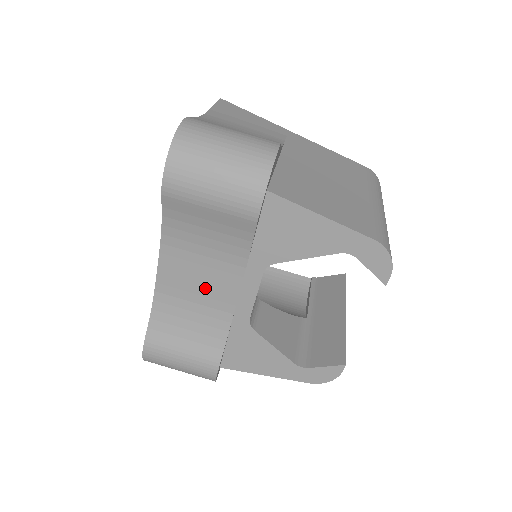
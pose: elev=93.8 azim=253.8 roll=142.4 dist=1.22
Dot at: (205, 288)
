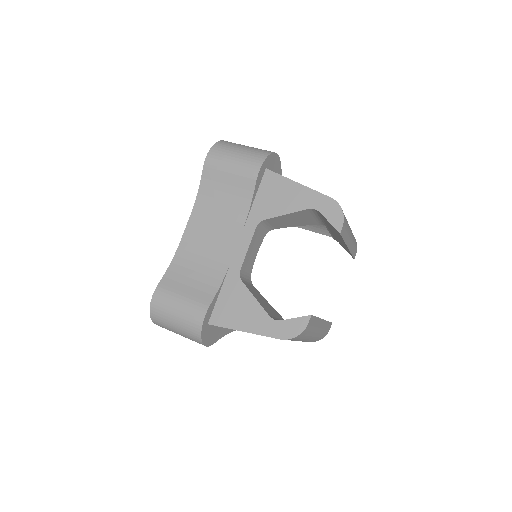
Dot at: (214, 243)
